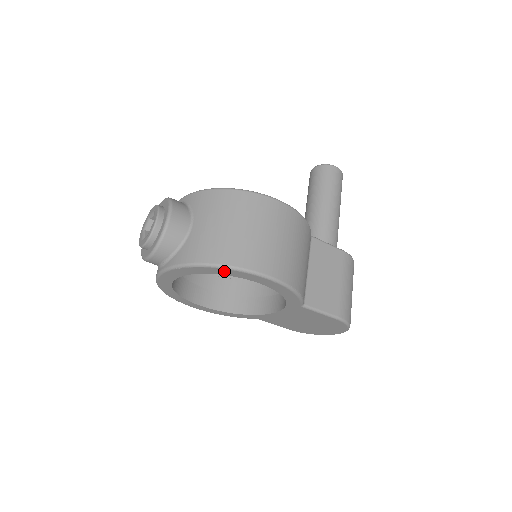
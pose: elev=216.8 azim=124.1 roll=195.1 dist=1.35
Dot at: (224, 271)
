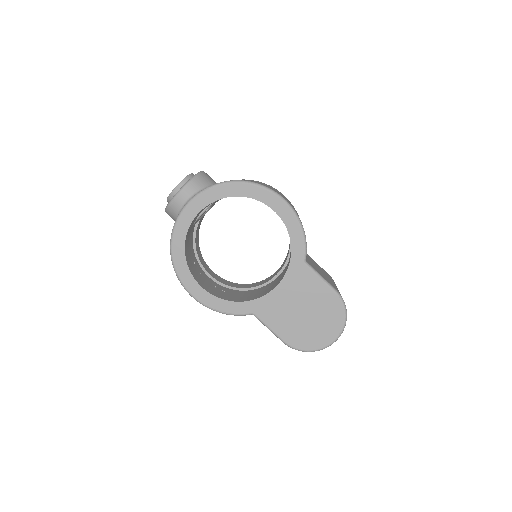
Dot at: (248, 189)
